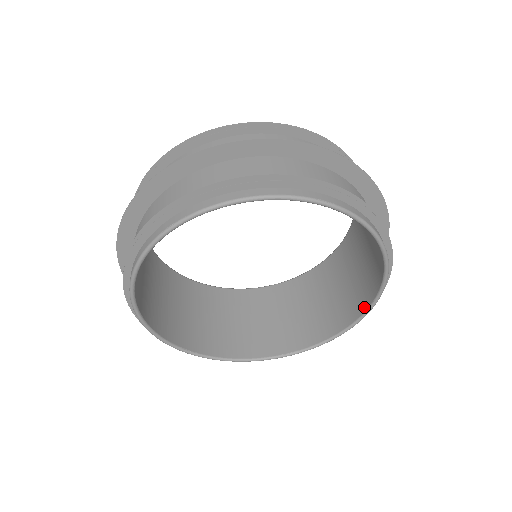
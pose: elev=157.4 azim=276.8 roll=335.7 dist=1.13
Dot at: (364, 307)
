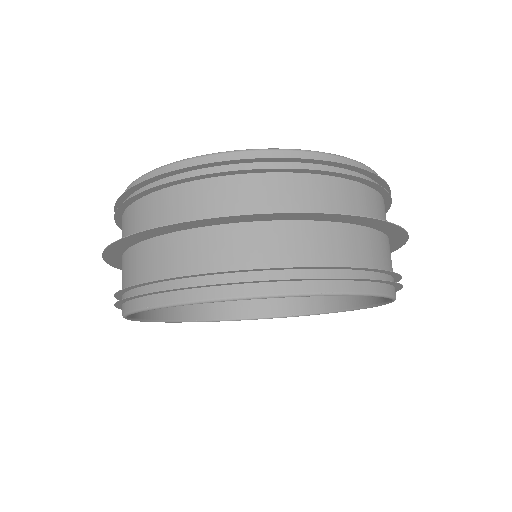
Dot at: (368, 301)
